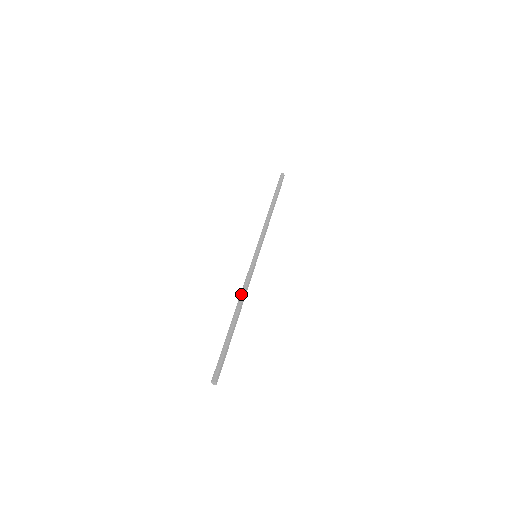
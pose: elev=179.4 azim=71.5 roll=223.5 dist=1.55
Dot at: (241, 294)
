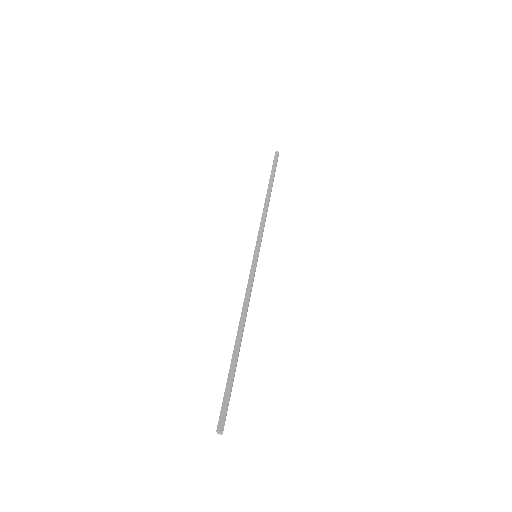
Dot at: (244, 307)
